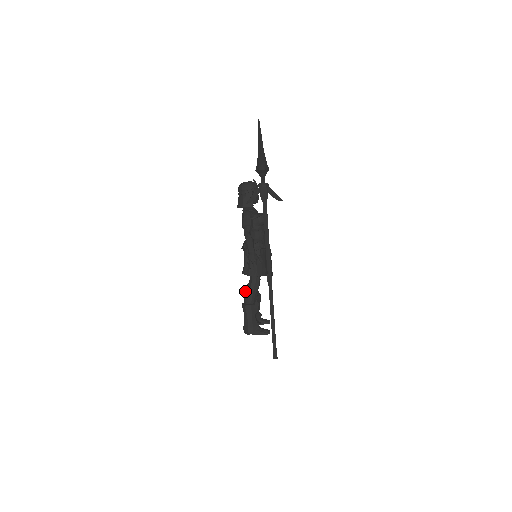
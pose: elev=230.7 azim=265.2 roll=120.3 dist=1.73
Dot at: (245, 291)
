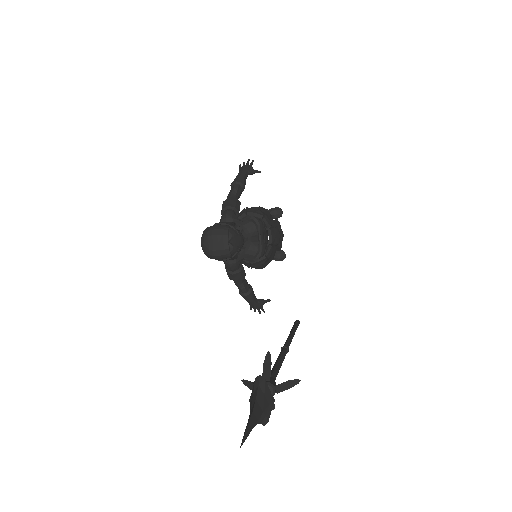
Dot at: occluded
